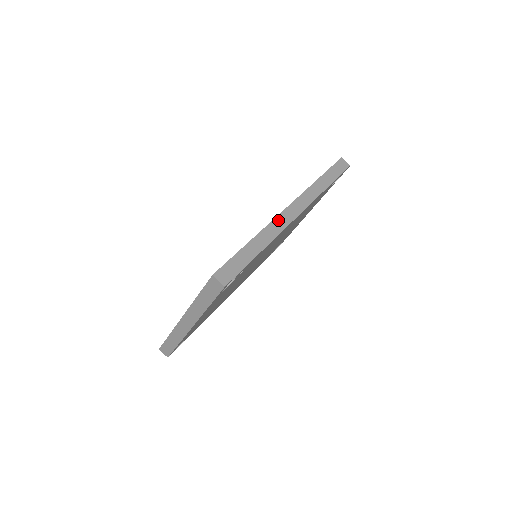
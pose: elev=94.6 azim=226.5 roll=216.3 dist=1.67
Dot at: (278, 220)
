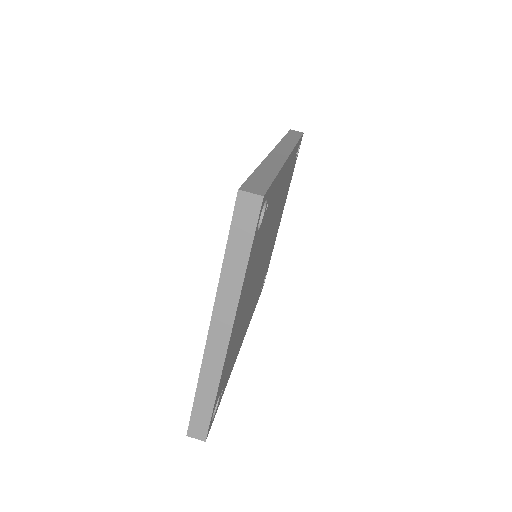
Dot at: (272, 157)
